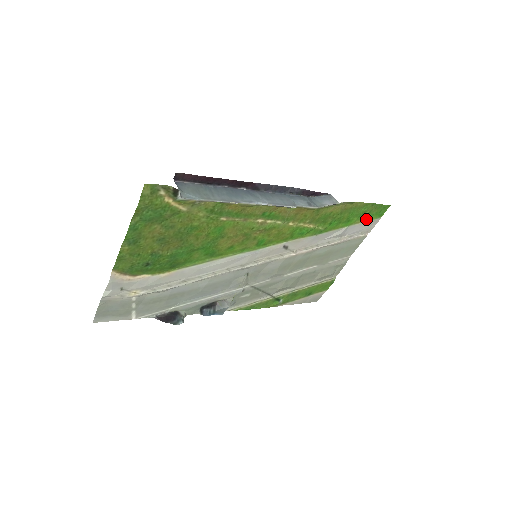
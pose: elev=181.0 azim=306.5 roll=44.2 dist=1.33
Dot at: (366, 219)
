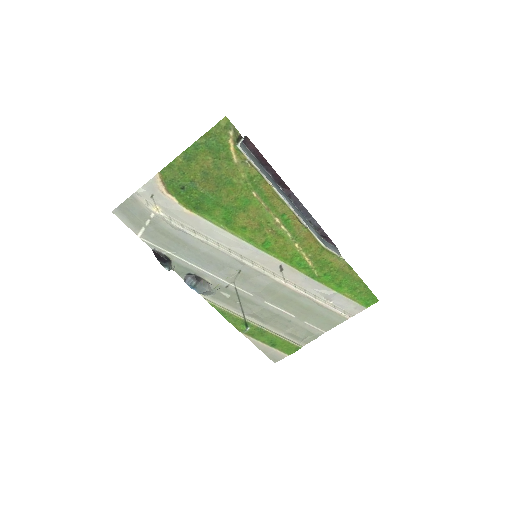
Dot at: (354, 298)
